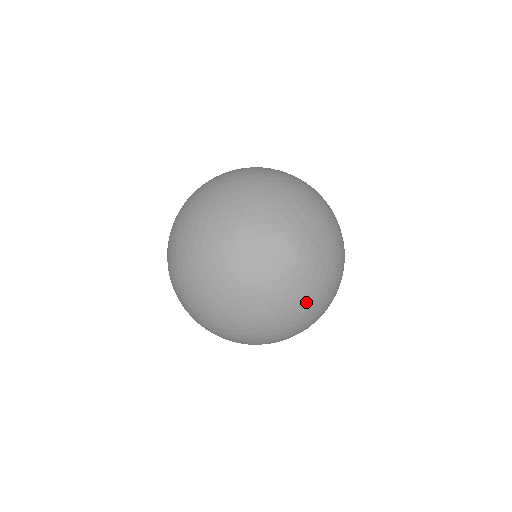
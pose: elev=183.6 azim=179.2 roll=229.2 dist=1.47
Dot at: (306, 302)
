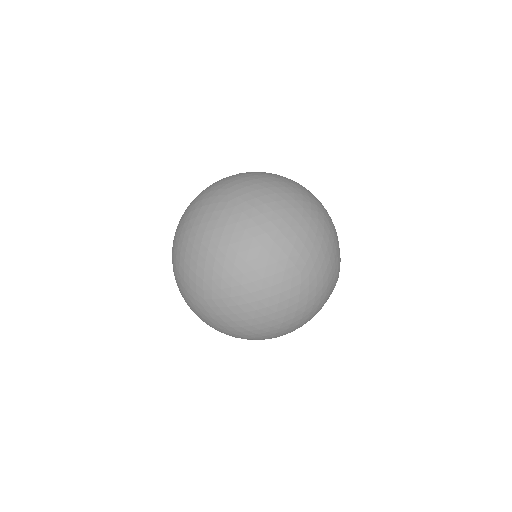
Dot at: occluded
